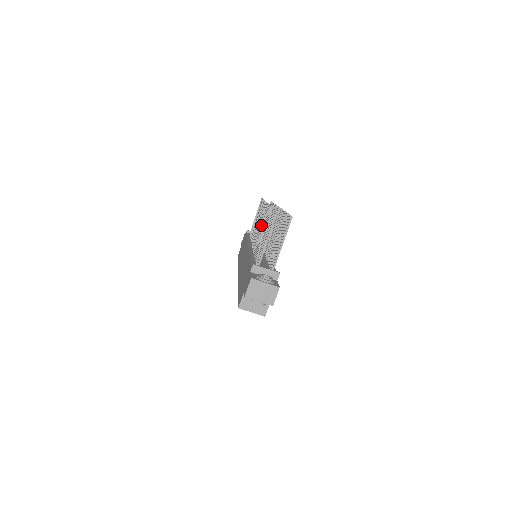
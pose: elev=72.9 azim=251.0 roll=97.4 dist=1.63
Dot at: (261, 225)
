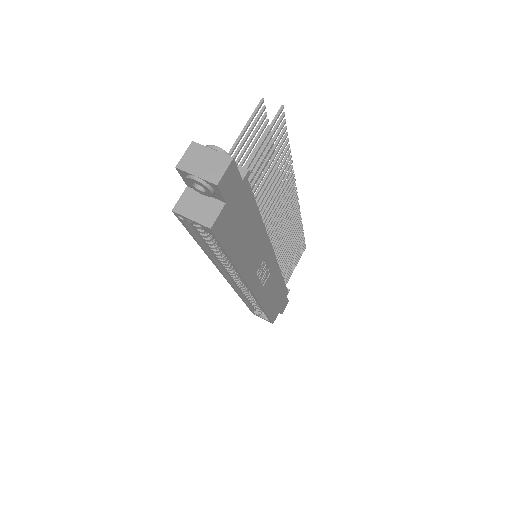
Dot at: occluded
